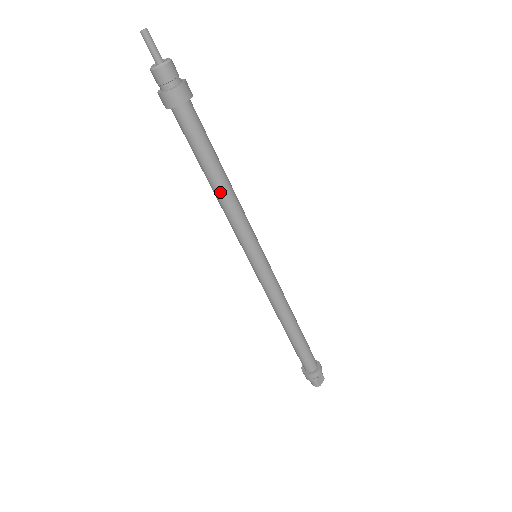
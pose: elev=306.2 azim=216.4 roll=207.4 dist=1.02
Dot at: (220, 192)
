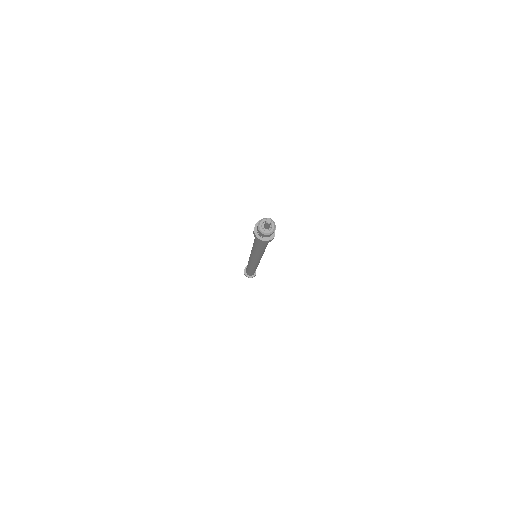
Dot at: (254, 249)
